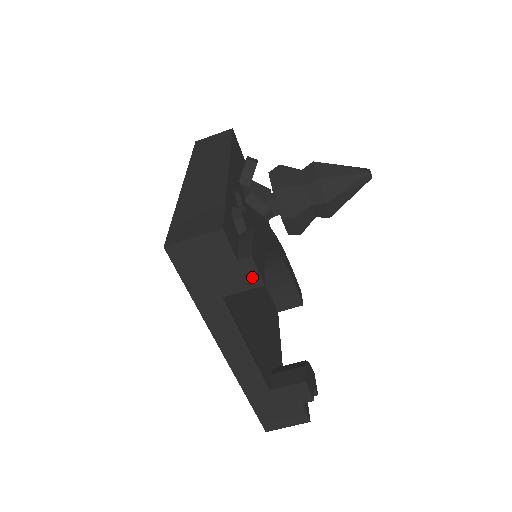
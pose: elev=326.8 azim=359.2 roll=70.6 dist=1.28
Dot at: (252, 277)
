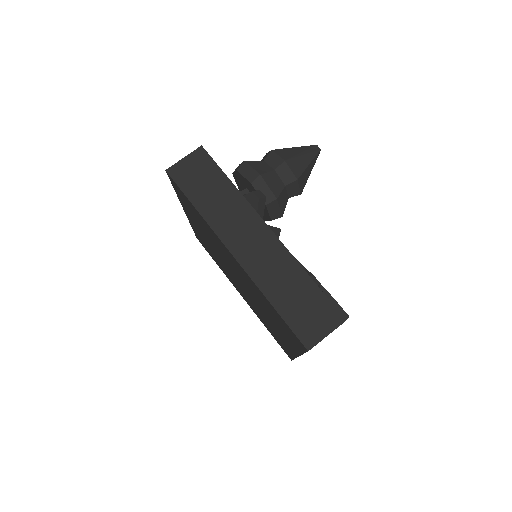
Dot at: occluded
